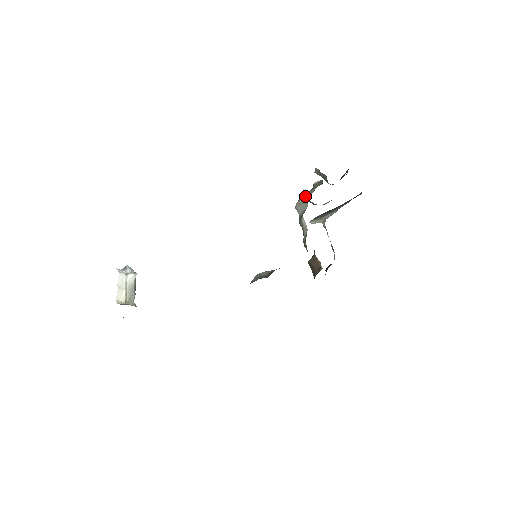
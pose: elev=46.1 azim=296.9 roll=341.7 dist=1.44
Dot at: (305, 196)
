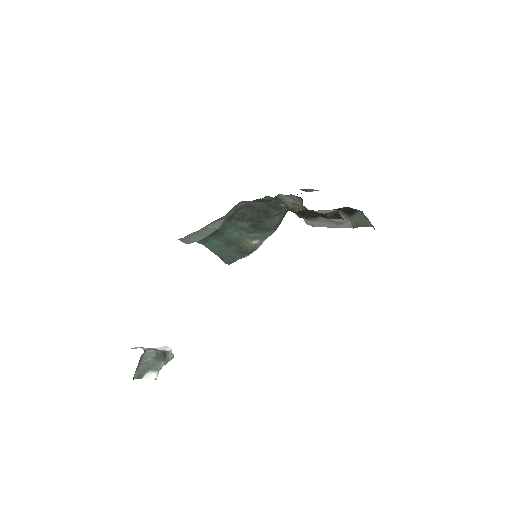
Dot at: occluded
